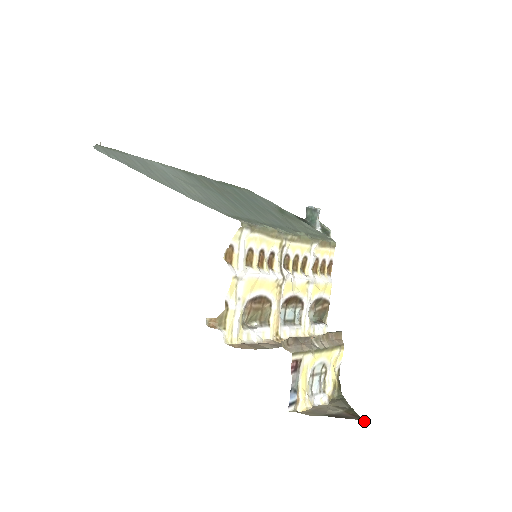
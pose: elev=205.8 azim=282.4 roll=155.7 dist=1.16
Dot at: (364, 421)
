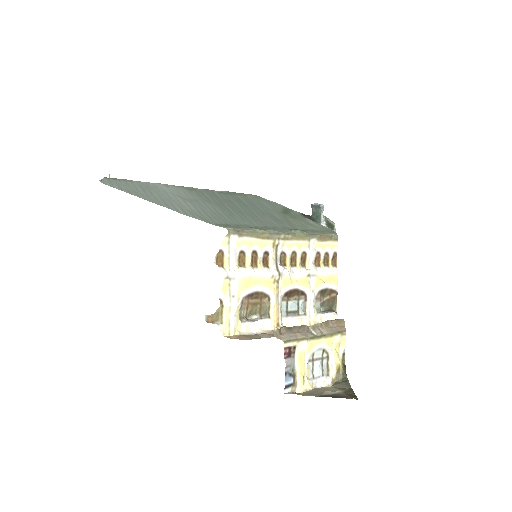
Dot at: occluded
